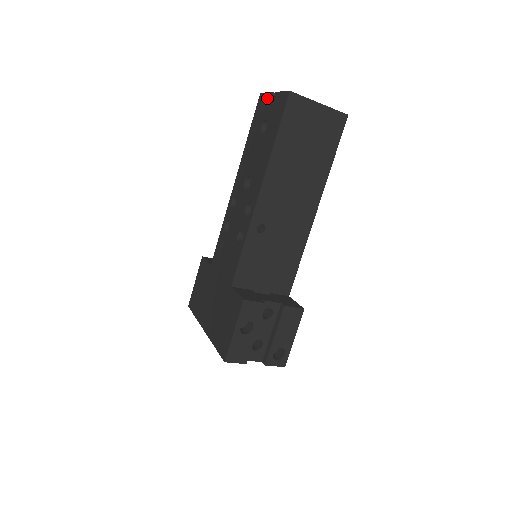
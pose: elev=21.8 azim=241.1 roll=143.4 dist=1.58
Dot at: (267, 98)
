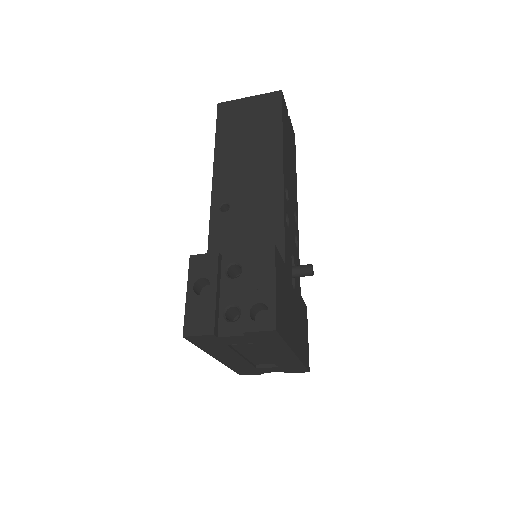
Dot at: occluded
